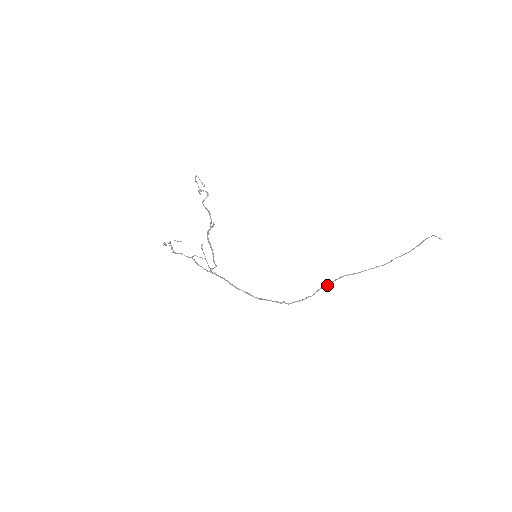
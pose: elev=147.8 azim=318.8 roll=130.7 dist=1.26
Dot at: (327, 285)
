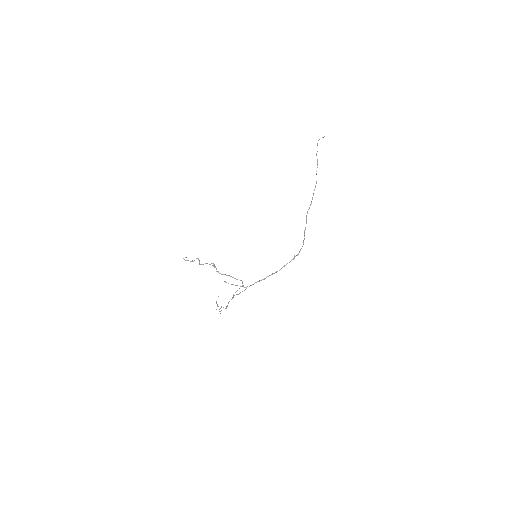
Dot at: occluded
